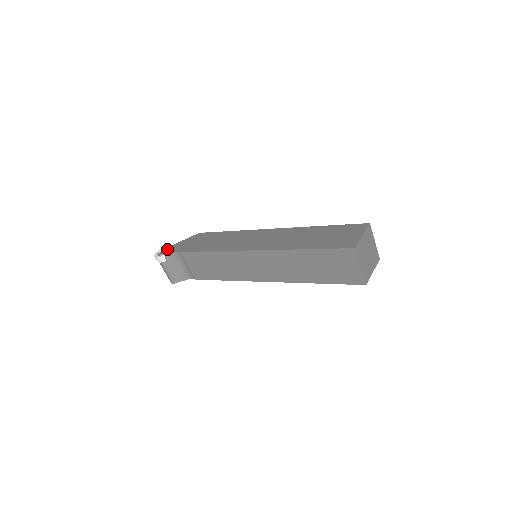
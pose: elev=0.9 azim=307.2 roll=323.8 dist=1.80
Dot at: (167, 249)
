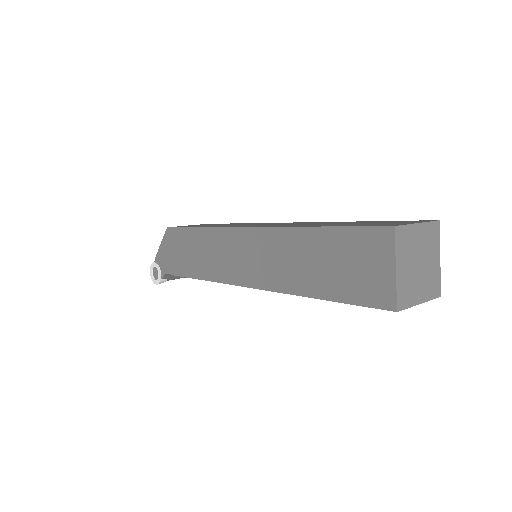
Dot at: (156, 267)
